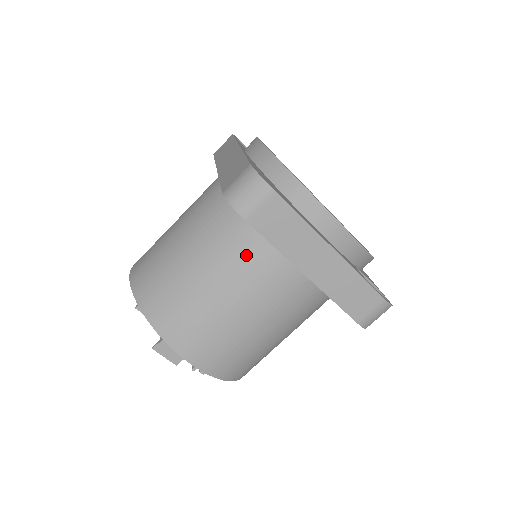
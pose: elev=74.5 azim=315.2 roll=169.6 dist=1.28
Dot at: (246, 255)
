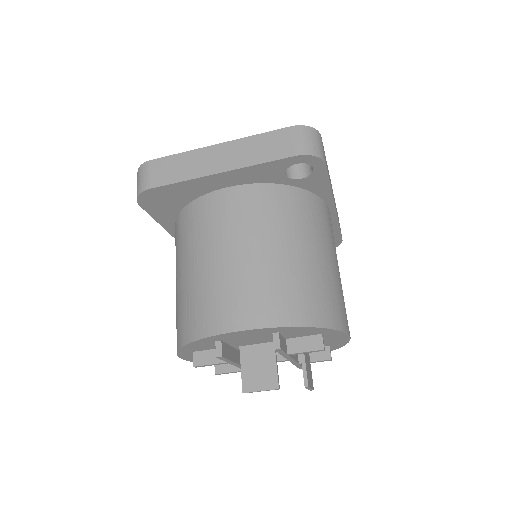
Dot at: (197, 224)
